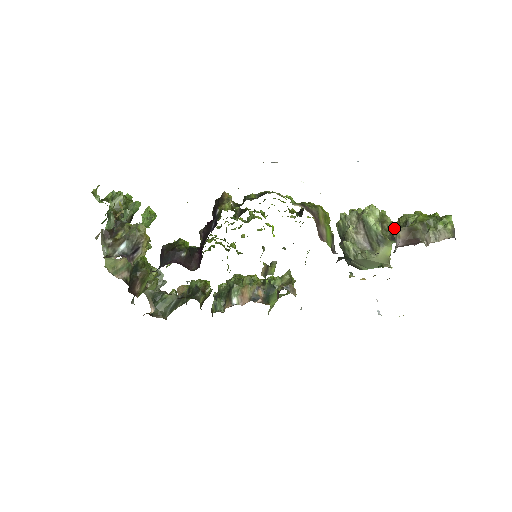
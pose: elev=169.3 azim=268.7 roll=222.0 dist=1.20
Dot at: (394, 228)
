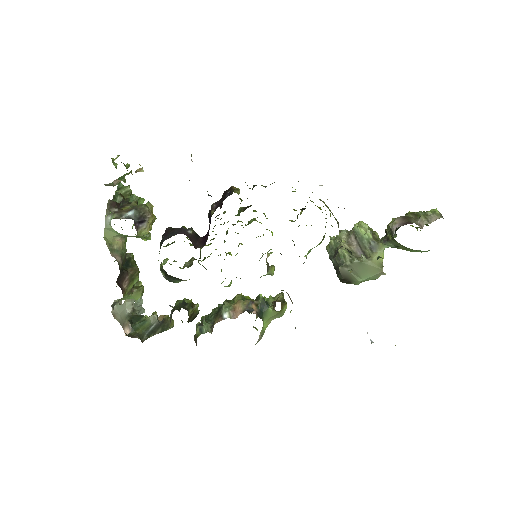
Dot at: (384, 236)
